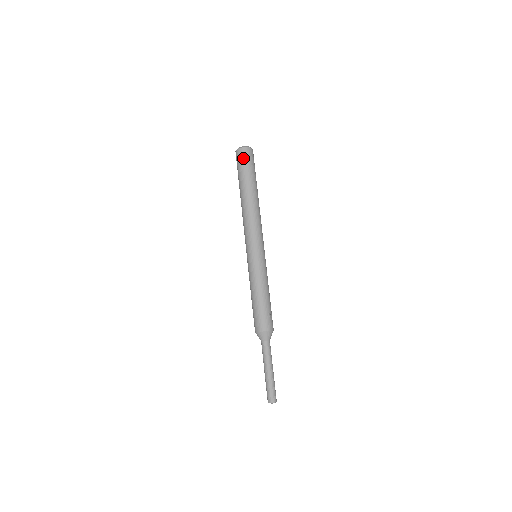
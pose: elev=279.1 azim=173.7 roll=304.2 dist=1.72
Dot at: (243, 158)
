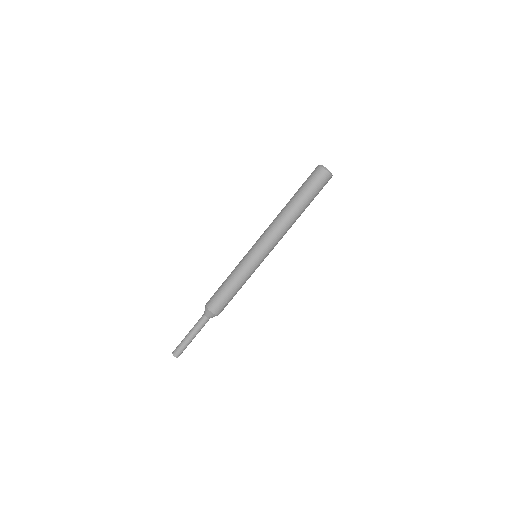
Dot at: (317, 178)
